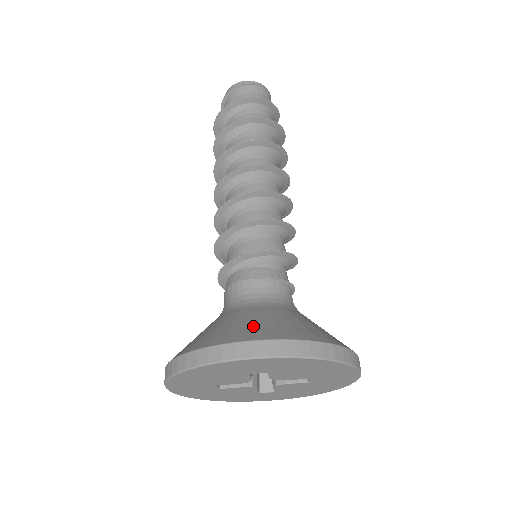
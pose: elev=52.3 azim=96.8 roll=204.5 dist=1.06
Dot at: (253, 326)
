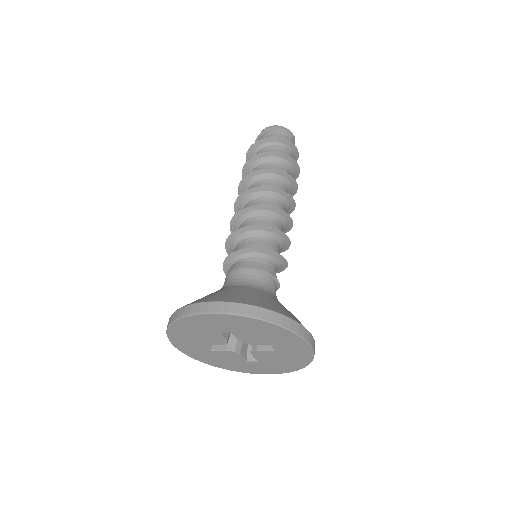
Dot at: (220, 295)
